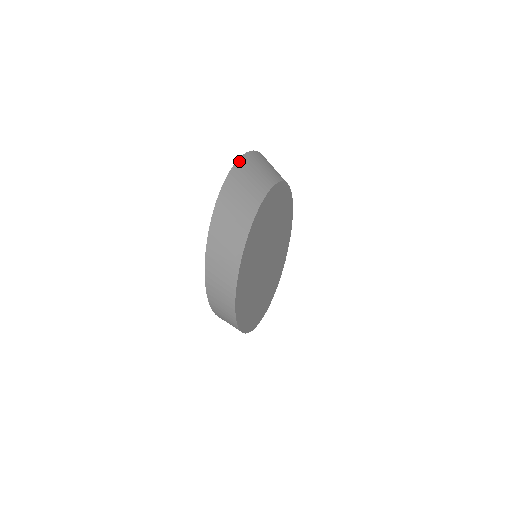
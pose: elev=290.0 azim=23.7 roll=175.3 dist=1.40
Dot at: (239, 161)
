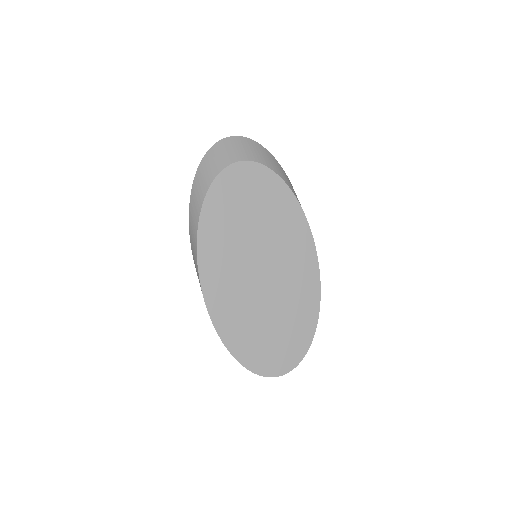
Dot at: (248, 139)
